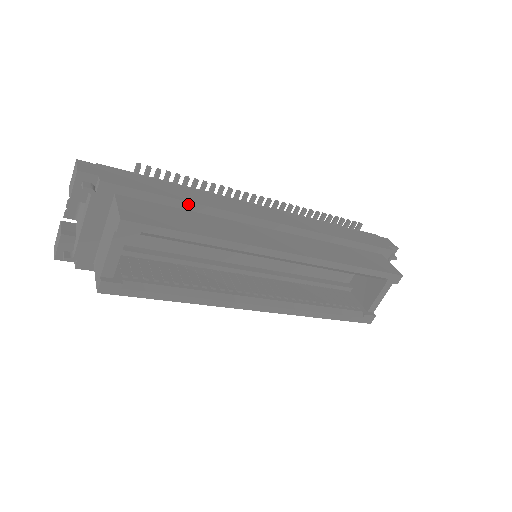
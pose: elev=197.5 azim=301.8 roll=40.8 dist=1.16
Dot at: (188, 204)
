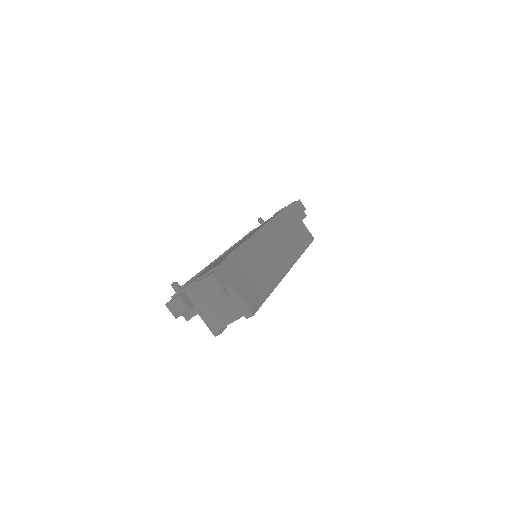
Dot at: (255, 267)
